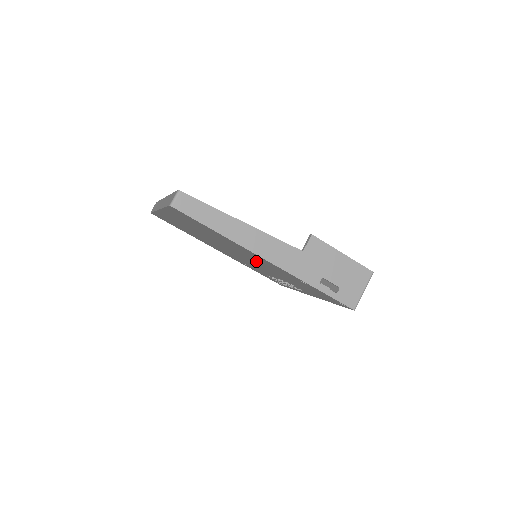
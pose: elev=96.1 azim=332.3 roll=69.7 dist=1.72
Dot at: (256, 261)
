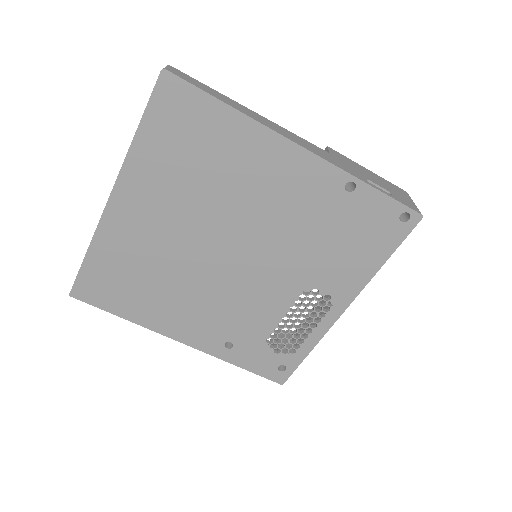
Dot at: (269, 221)
